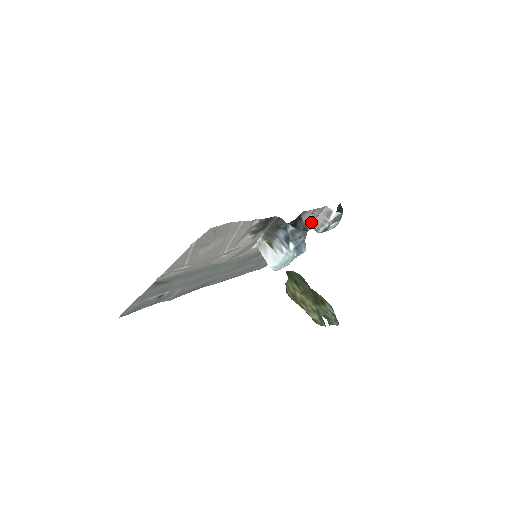
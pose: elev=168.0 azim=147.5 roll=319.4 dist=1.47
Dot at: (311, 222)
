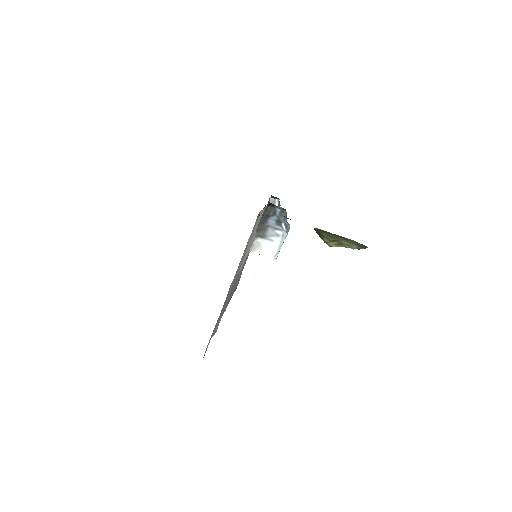
Dot at: occluded
